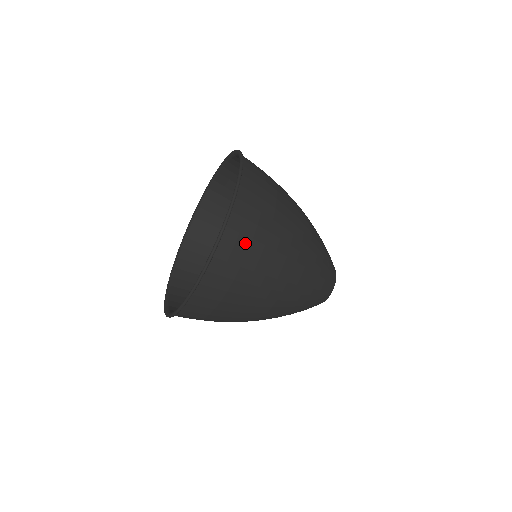
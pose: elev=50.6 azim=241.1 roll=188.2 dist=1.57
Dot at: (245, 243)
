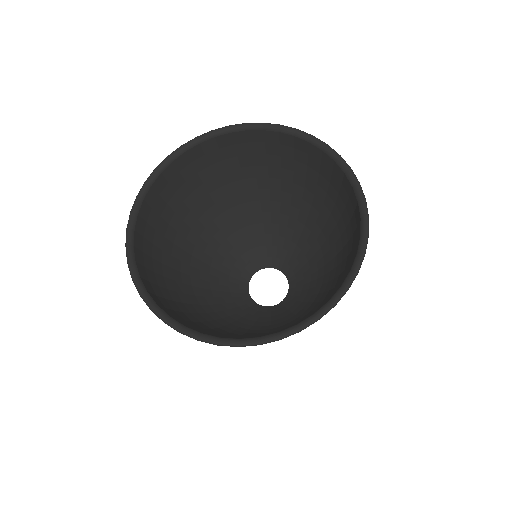
Dot at: occluded
